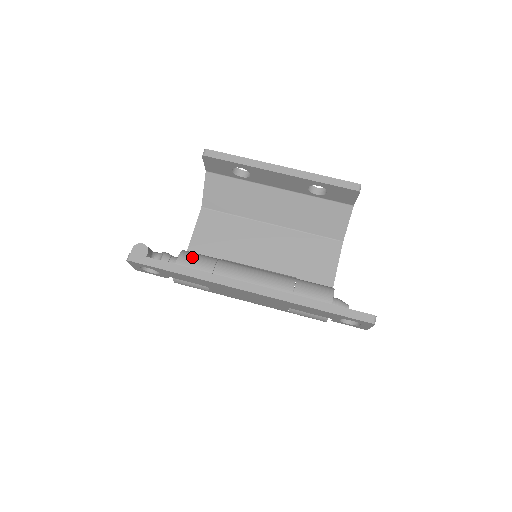
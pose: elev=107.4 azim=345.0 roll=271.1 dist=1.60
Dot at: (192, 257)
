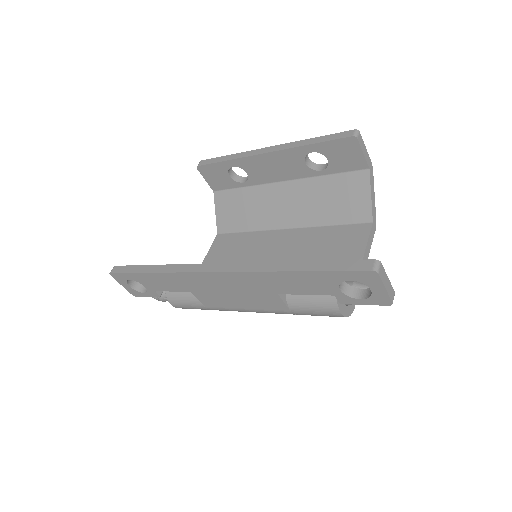
Dot at: occluded
